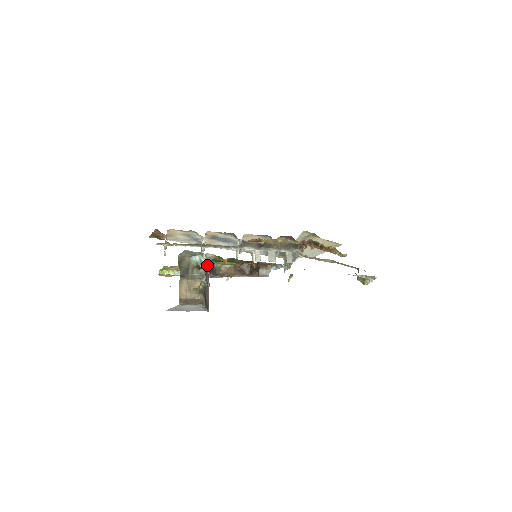
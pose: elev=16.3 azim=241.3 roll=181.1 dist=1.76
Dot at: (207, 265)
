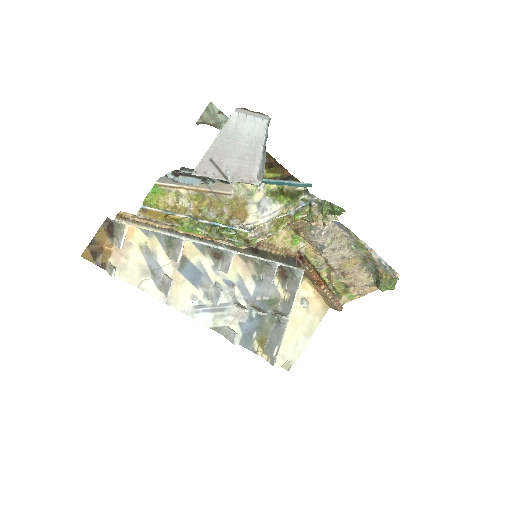
Dot at: occluded
